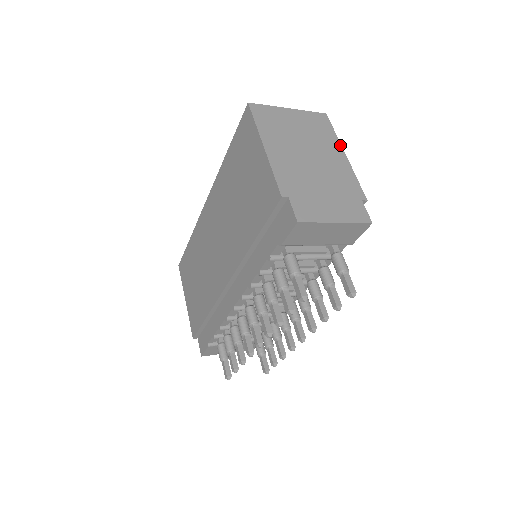
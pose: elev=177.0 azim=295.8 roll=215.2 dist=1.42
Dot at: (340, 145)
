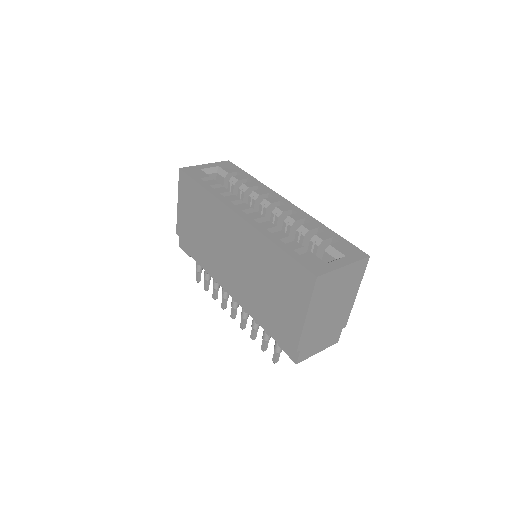
Dot at: (359, 286)
